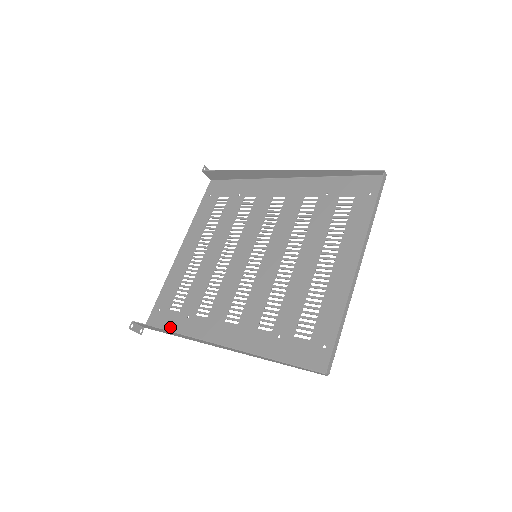
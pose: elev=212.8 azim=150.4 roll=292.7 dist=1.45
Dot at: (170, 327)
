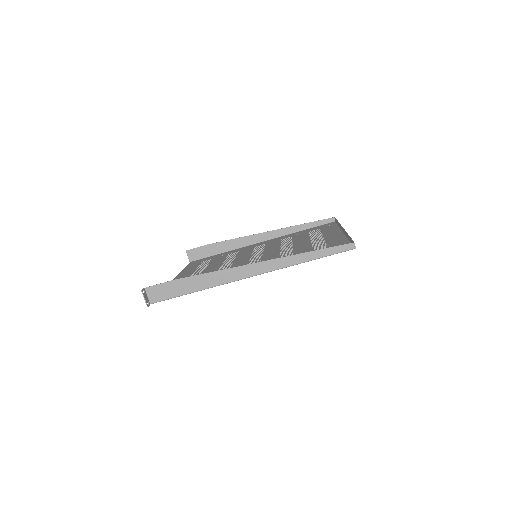
Dot at: occluded
